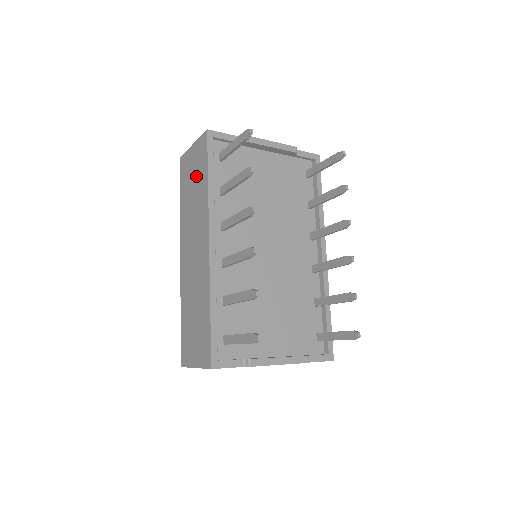
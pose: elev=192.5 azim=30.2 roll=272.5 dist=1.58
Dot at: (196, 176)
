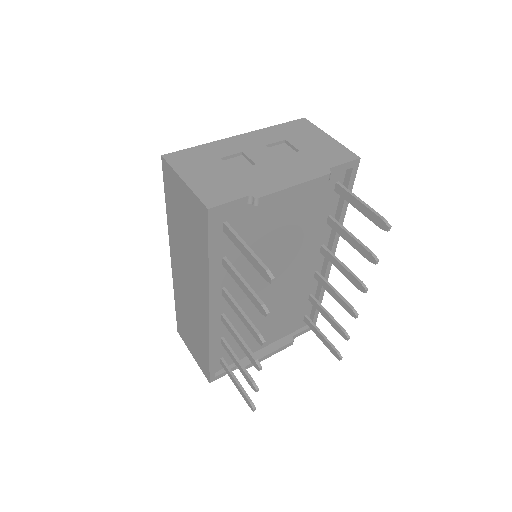
Dot at: (190, 229)
